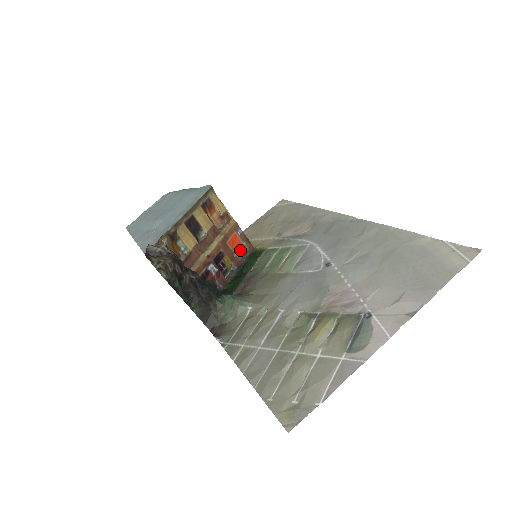
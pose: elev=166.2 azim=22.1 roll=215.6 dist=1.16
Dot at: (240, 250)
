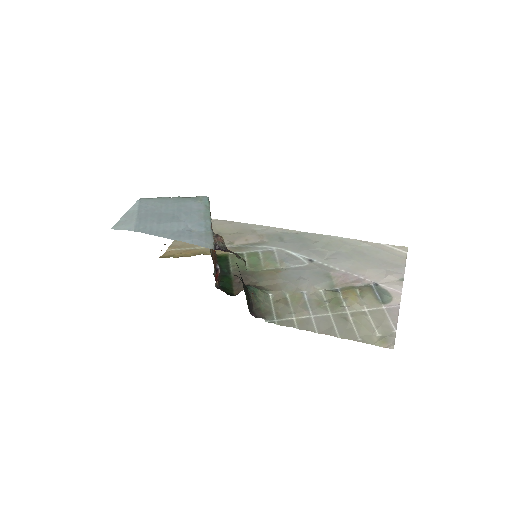
Dot at: occluded
